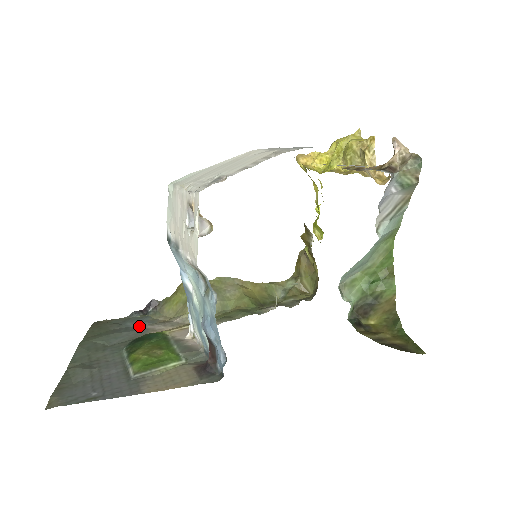
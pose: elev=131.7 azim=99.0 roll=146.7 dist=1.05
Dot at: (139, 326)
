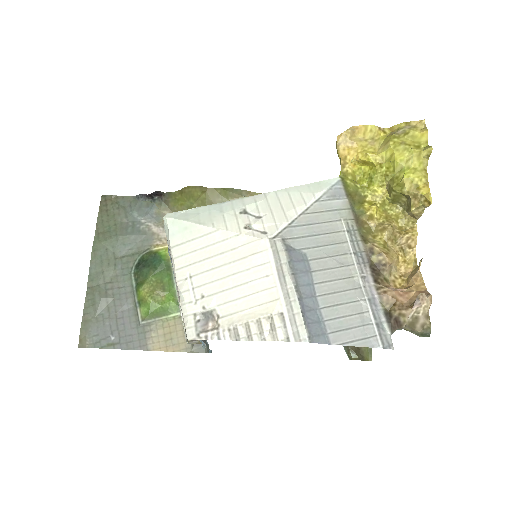
Dot at: (145, 224)
